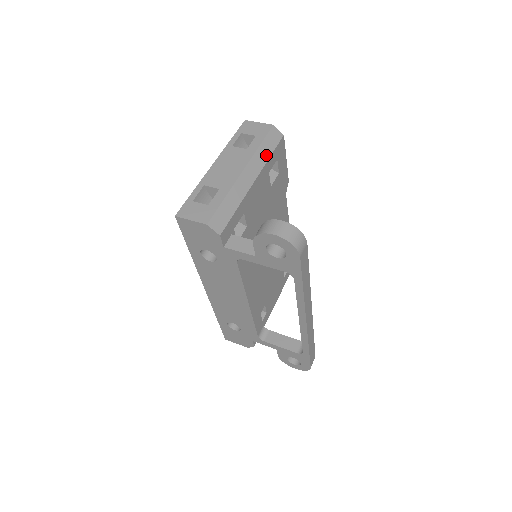
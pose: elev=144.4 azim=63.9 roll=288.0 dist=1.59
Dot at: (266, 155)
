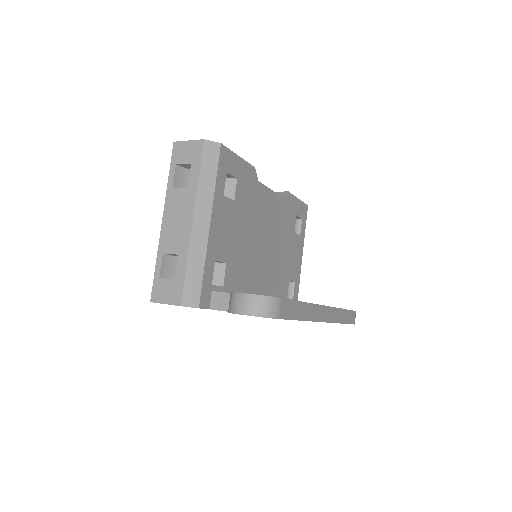
Dot at: (210, 184)
